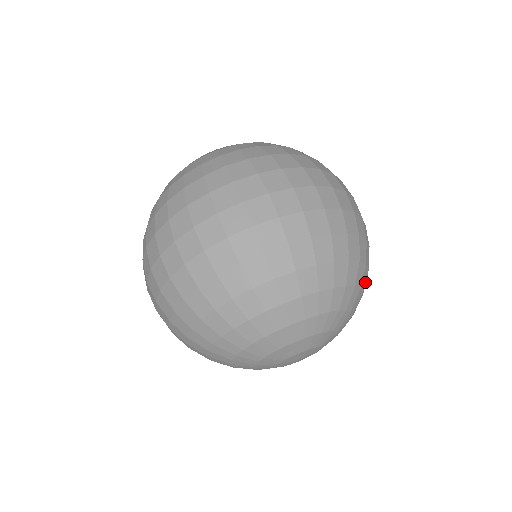
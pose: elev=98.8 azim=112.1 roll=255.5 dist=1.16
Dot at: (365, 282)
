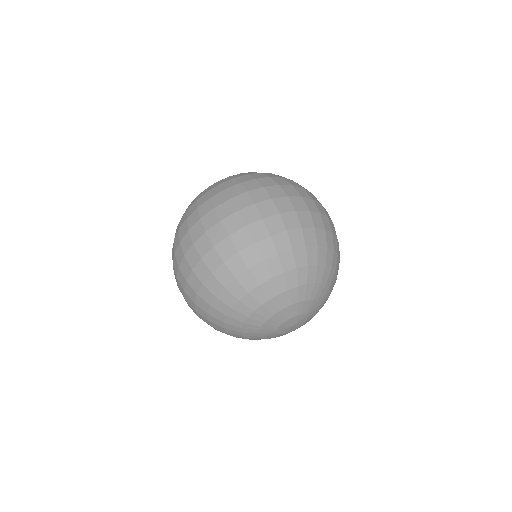
Dot at: (317, 257)
